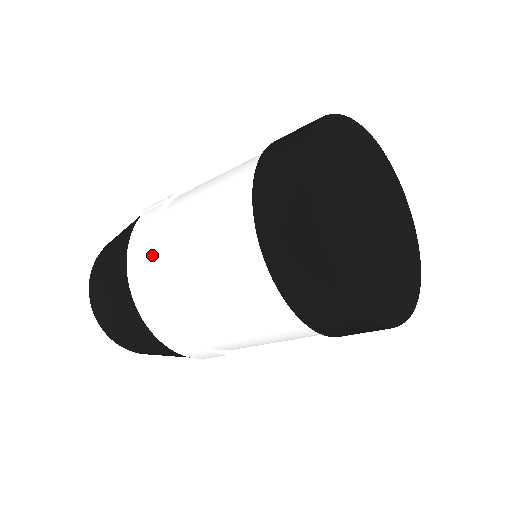
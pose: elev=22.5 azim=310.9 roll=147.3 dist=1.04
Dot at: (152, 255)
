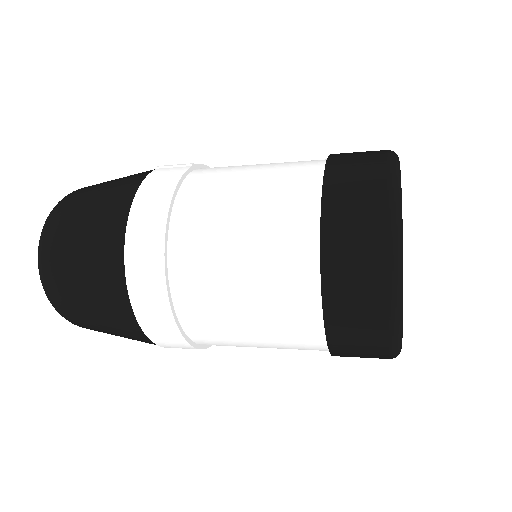
Dot at: (171, 208)
